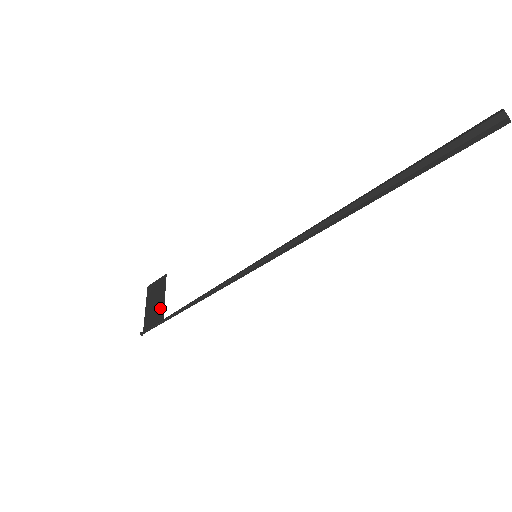
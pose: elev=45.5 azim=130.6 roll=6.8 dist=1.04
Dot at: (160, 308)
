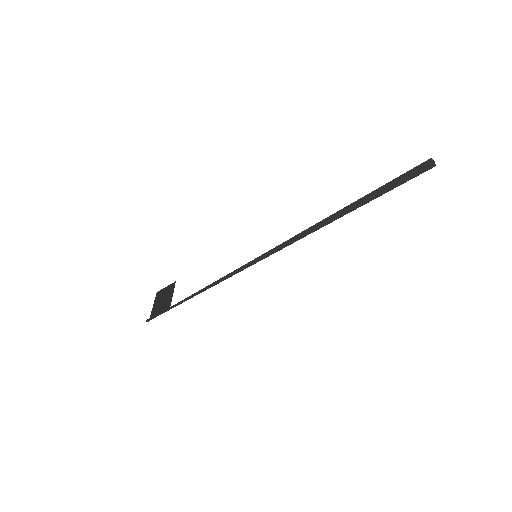
Dot at: (168, 302)
